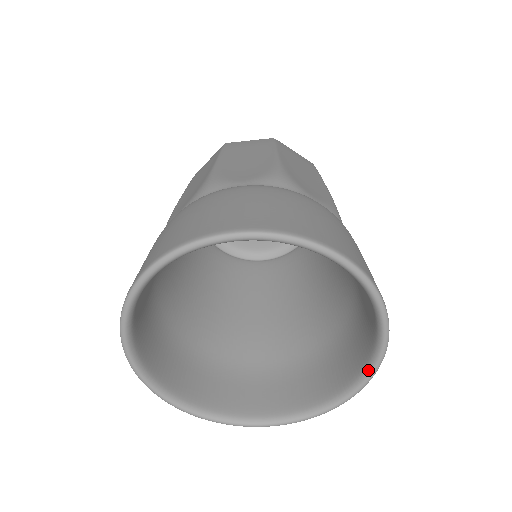
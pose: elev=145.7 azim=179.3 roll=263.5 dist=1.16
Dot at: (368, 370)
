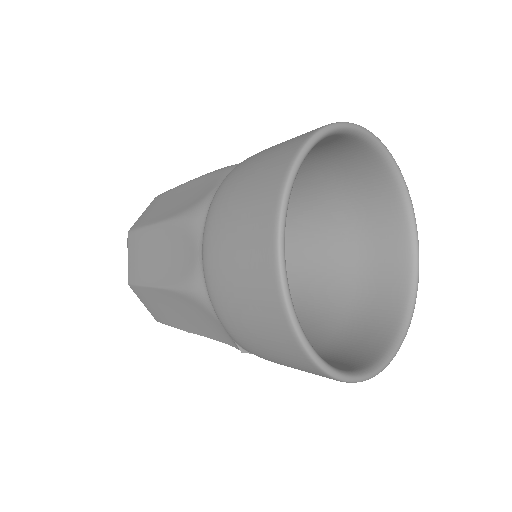
Dot at: (399, 339)
